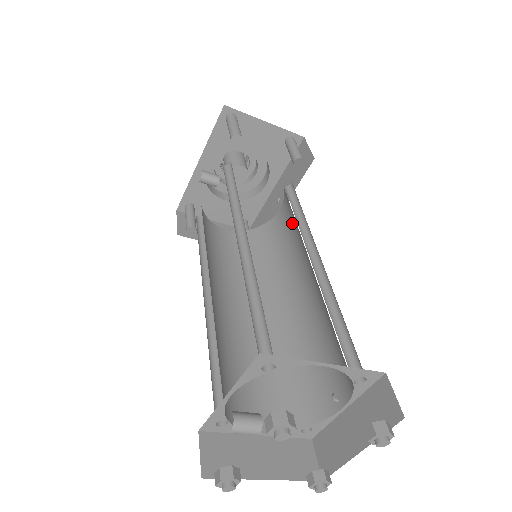
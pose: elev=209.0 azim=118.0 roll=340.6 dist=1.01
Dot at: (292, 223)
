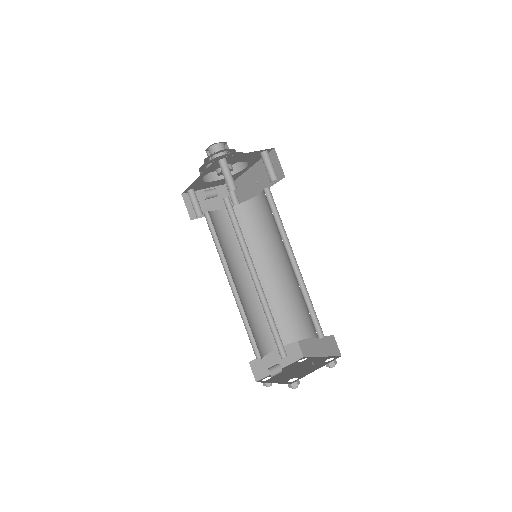
Dot at: (273, 217)
